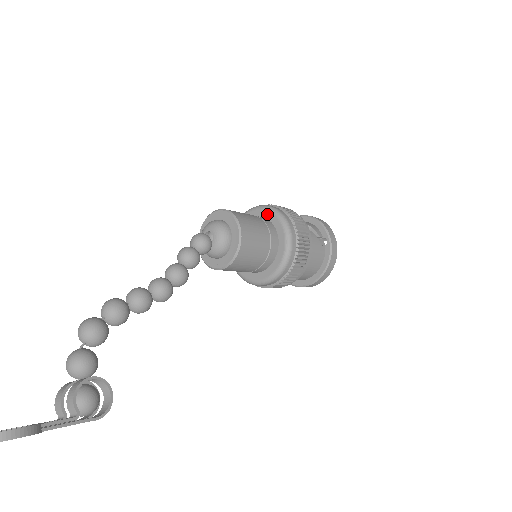
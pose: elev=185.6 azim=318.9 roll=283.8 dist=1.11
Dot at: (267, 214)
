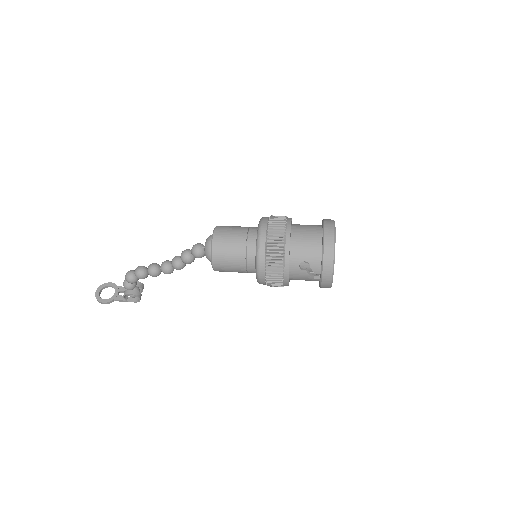
Dot at: (256, 252)
